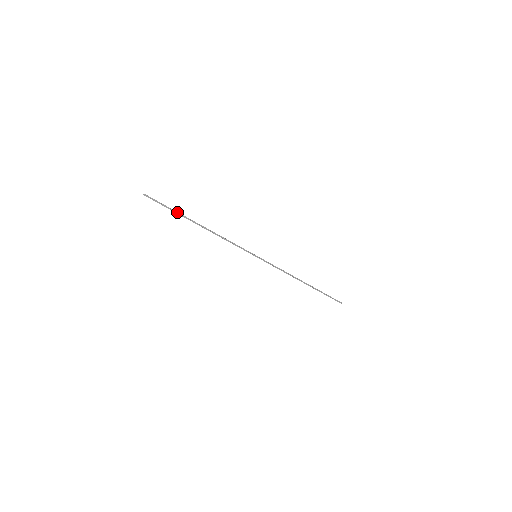
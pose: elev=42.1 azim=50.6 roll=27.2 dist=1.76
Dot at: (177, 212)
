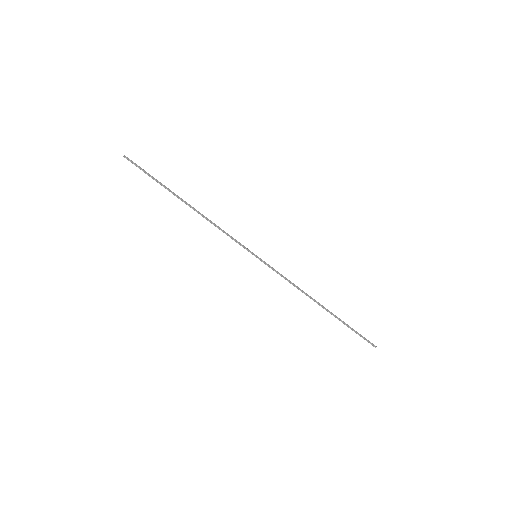
Dot at: (161, 183)
